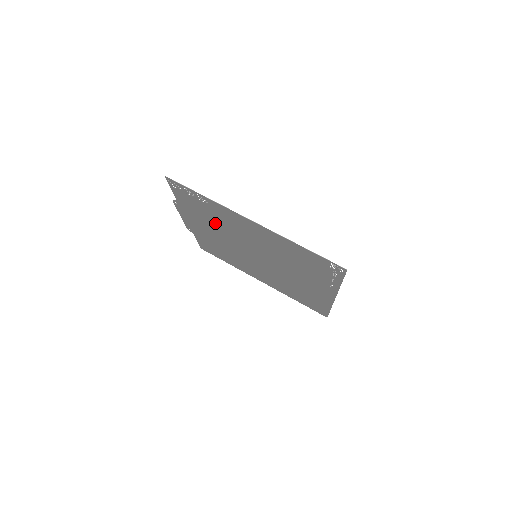
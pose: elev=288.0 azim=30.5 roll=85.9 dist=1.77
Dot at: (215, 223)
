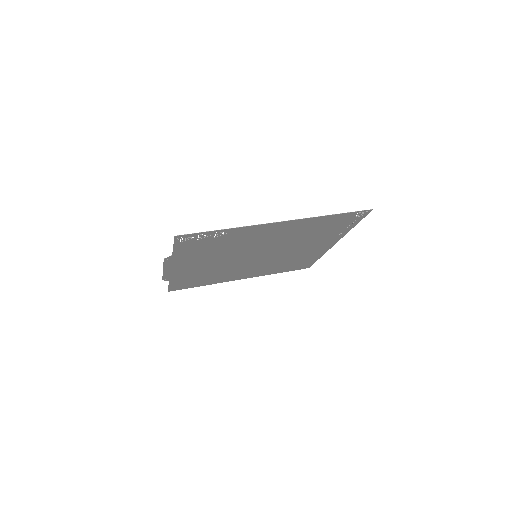
Dot at: (219, 251)
